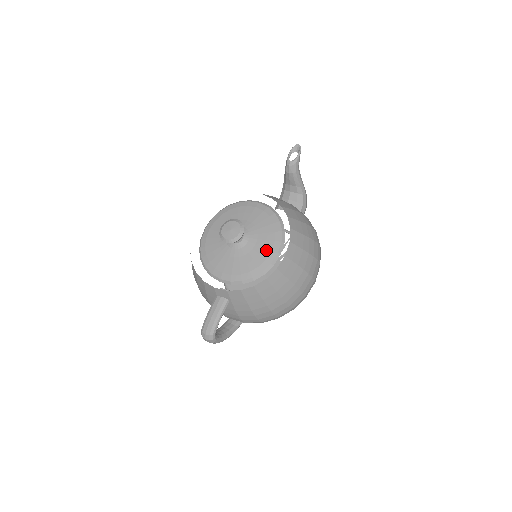
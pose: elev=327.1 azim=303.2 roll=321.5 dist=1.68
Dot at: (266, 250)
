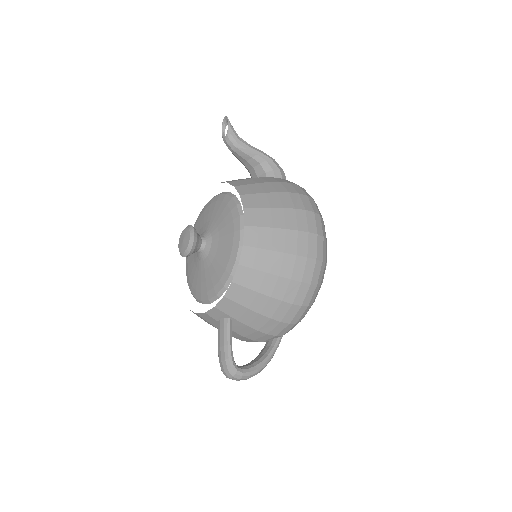
Dot at: (229, 236)
